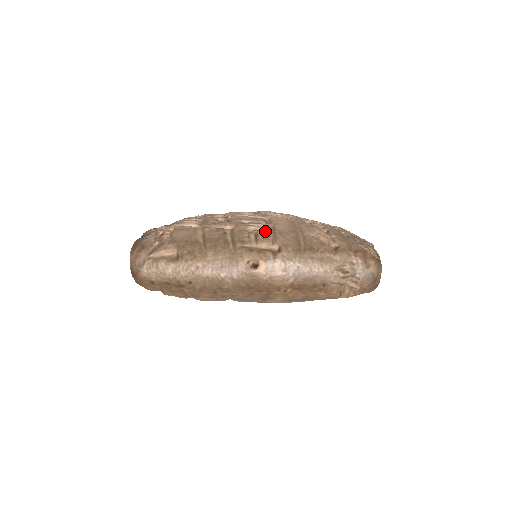
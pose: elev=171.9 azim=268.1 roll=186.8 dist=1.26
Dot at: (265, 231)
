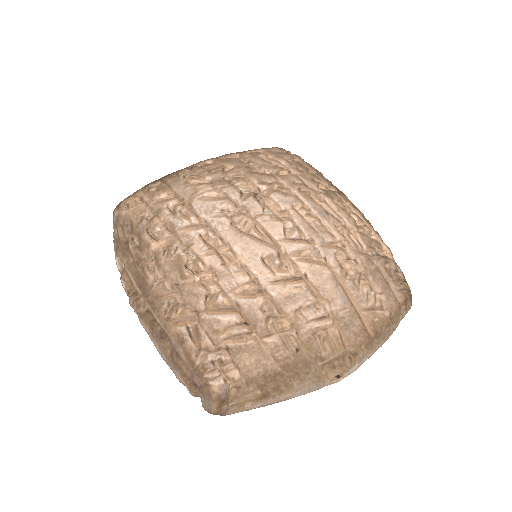
Dot at: (330, 327)
